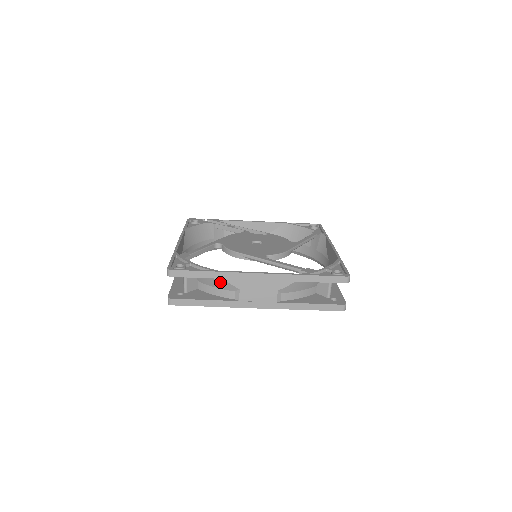
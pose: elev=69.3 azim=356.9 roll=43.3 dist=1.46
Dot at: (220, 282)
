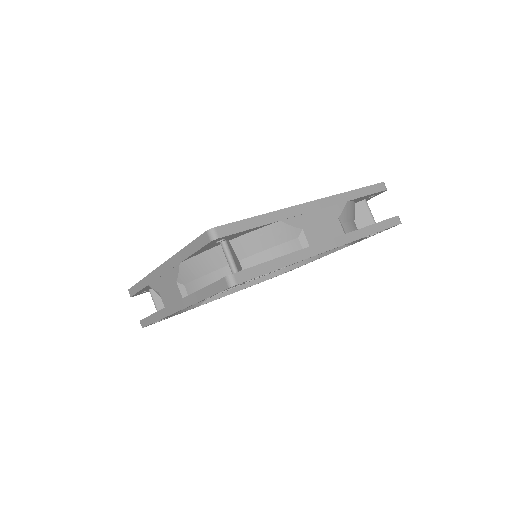
Dot at: (276, 231)
